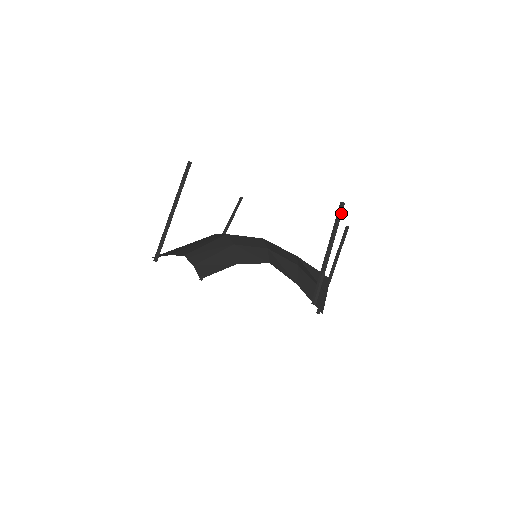
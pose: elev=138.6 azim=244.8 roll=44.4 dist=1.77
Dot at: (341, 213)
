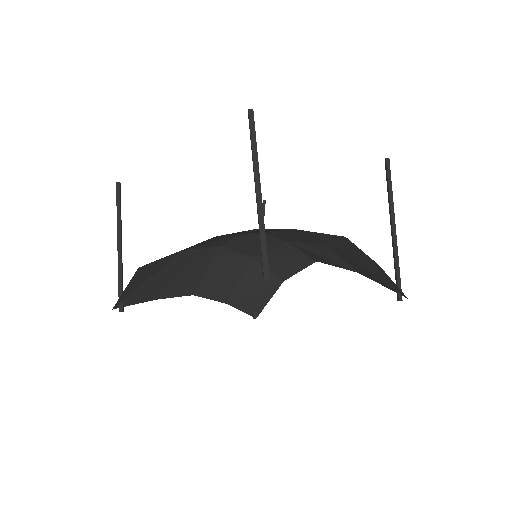
Dot at: (253, 126)
